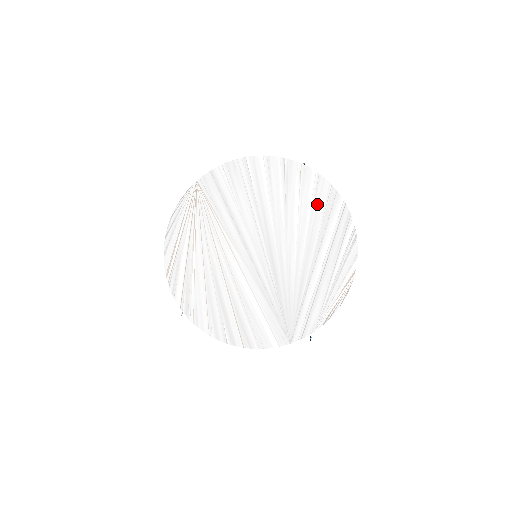
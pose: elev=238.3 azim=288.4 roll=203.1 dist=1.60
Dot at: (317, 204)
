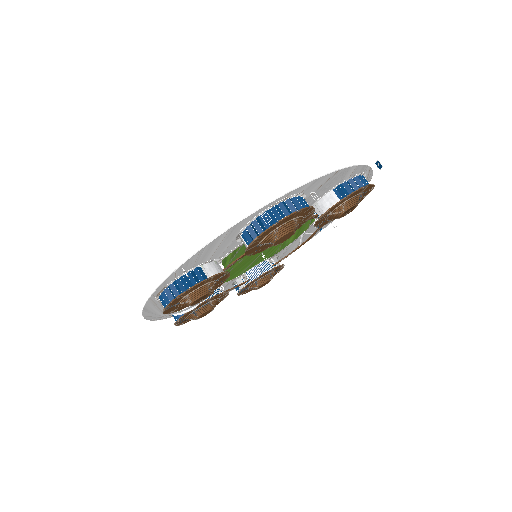
Dot at: (289, 250)
